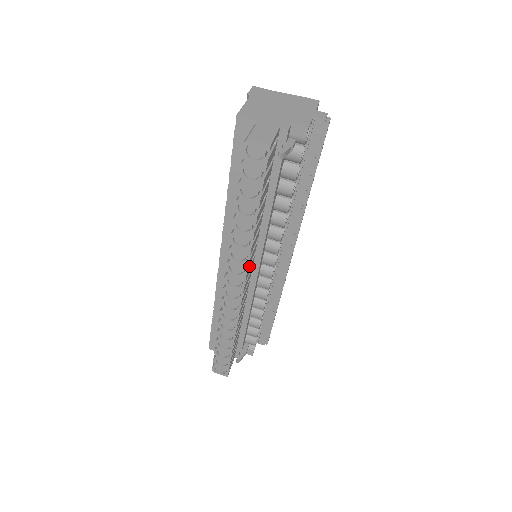
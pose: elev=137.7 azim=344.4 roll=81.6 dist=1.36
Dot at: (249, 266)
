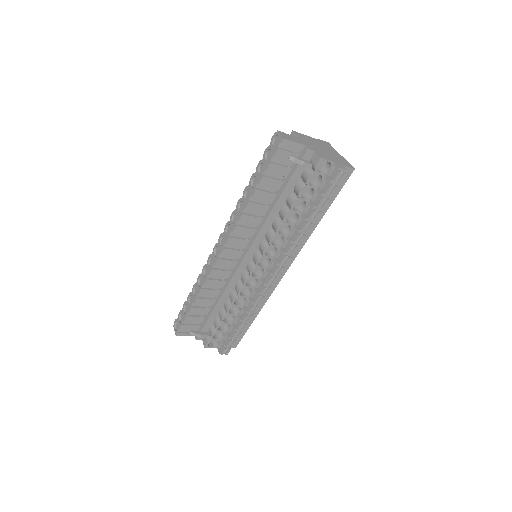
Dot at: (238, 238)
